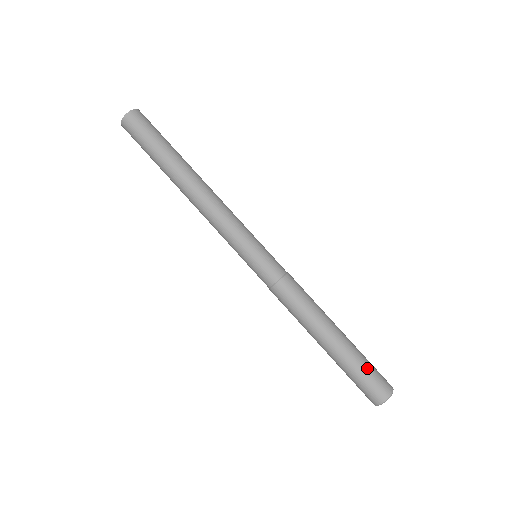
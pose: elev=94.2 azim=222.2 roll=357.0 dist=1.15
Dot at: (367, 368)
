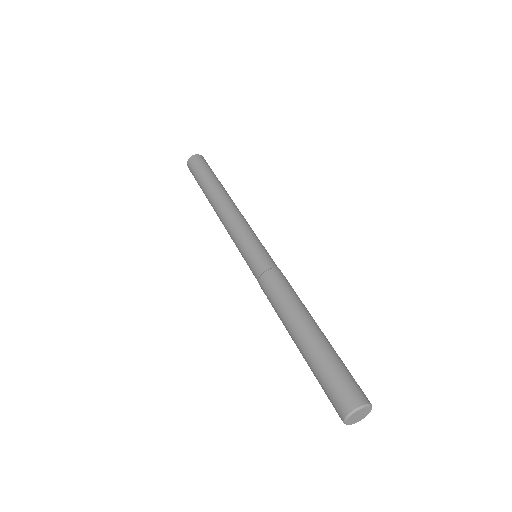
Dot at: occluded
